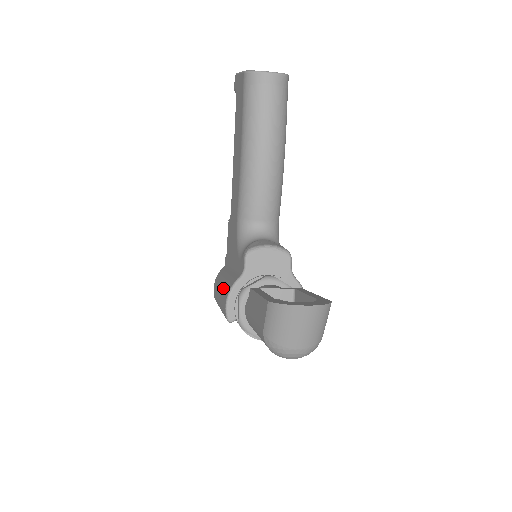
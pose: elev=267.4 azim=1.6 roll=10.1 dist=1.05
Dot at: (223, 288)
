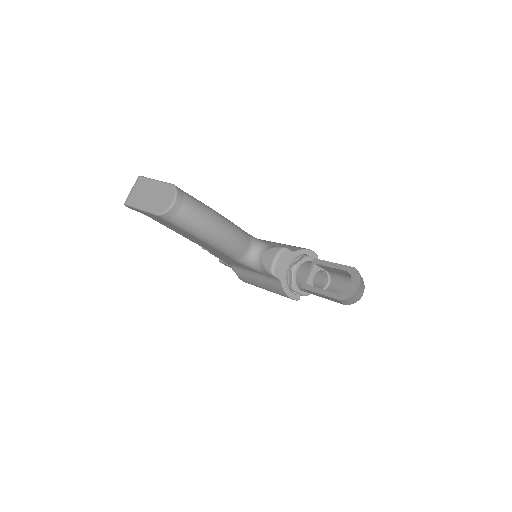
Dot at: (270, 289)
